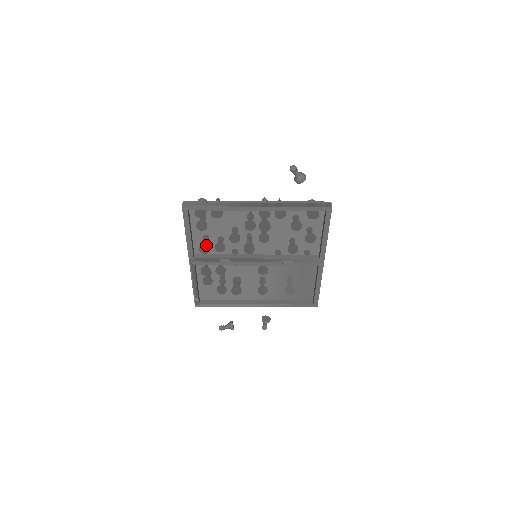
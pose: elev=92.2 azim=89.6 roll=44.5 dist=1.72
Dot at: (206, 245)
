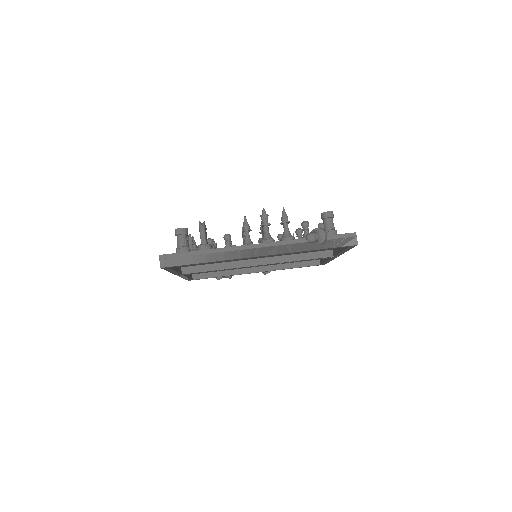
Dot at: occluded
